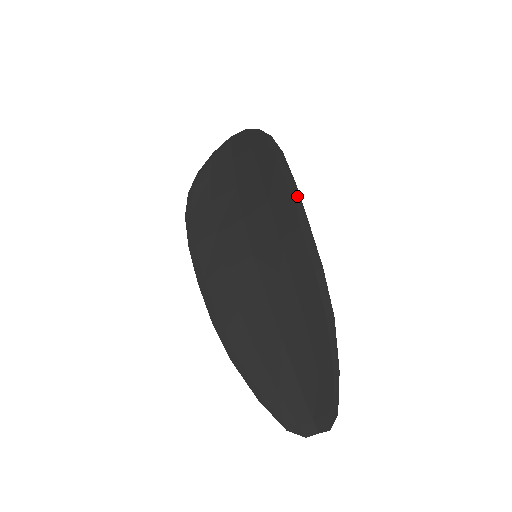
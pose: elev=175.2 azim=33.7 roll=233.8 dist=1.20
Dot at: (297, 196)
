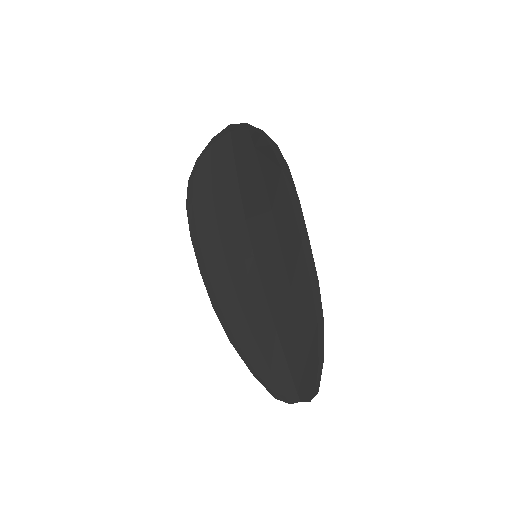
Dot at: (300, 214)
